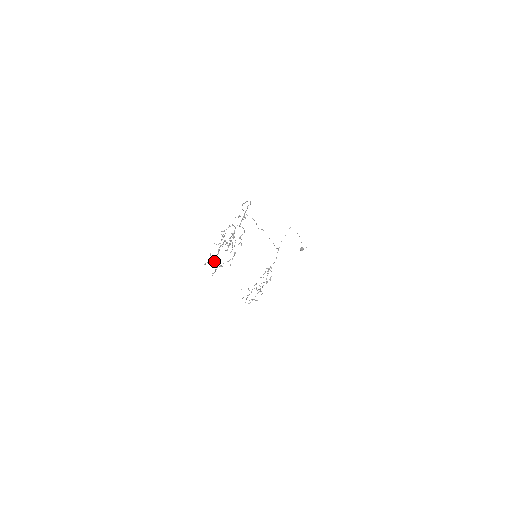
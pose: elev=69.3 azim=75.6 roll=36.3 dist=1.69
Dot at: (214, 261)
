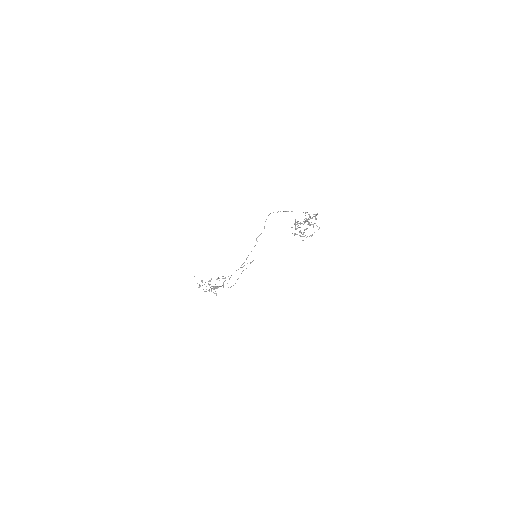
Dot at: (300, 227)
